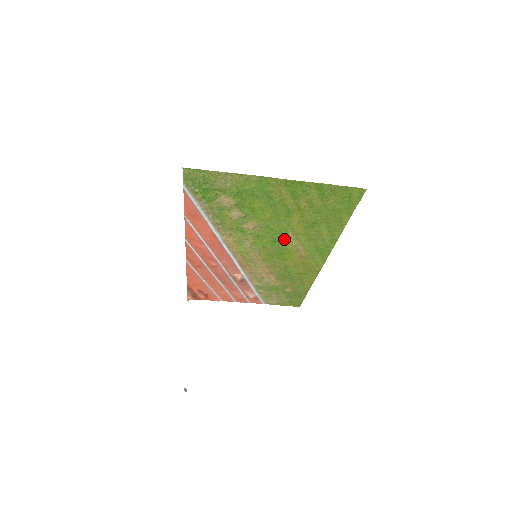
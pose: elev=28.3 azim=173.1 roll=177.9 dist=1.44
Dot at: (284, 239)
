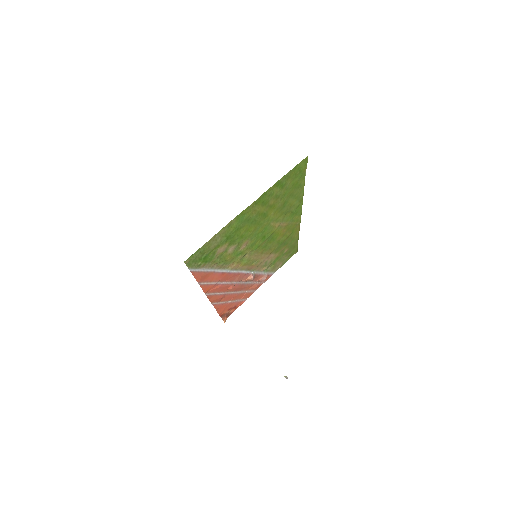
Dot at: (269, 230)
